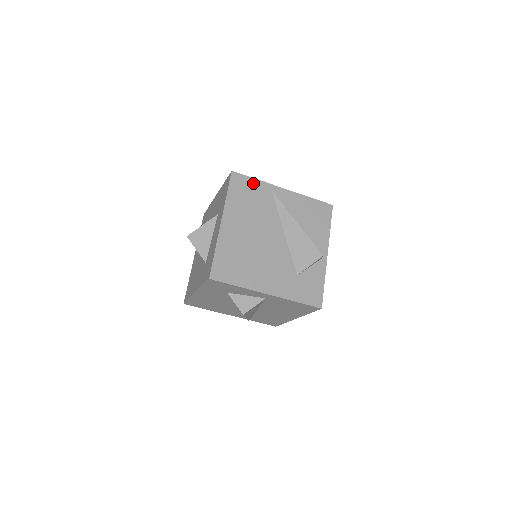
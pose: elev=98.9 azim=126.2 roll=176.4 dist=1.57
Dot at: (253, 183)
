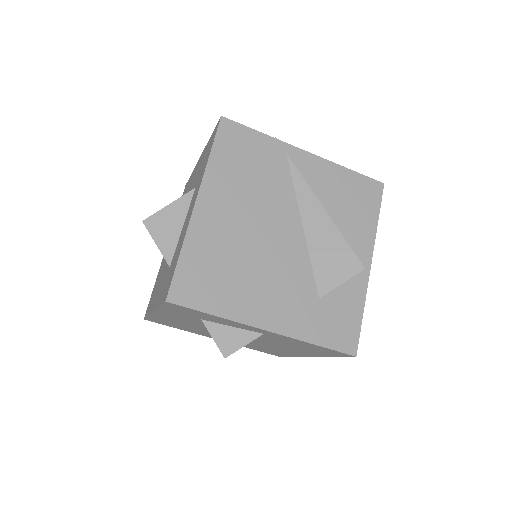
Dot at: (256, 139)
